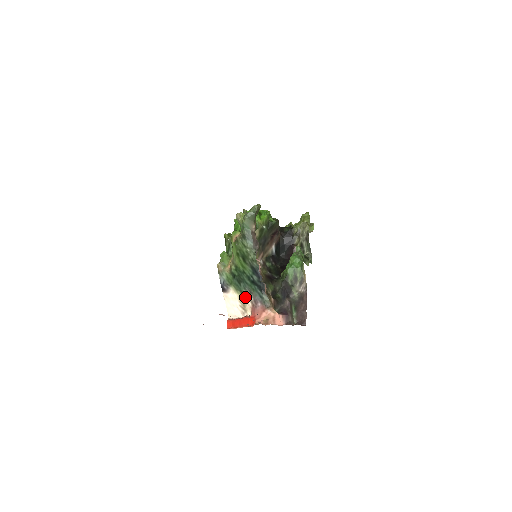
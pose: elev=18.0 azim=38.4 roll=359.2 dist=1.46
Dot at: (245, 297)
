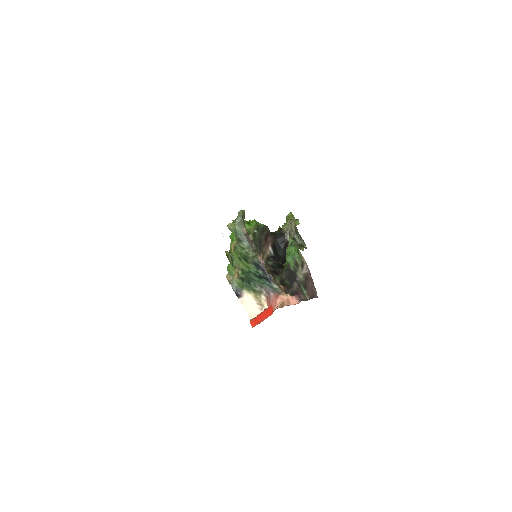
Dot at: (258, 294)
